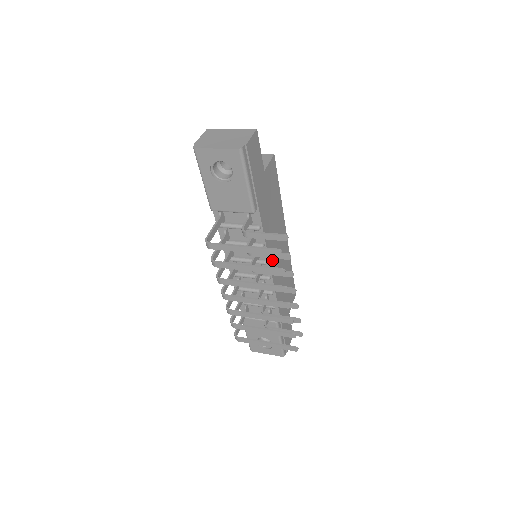
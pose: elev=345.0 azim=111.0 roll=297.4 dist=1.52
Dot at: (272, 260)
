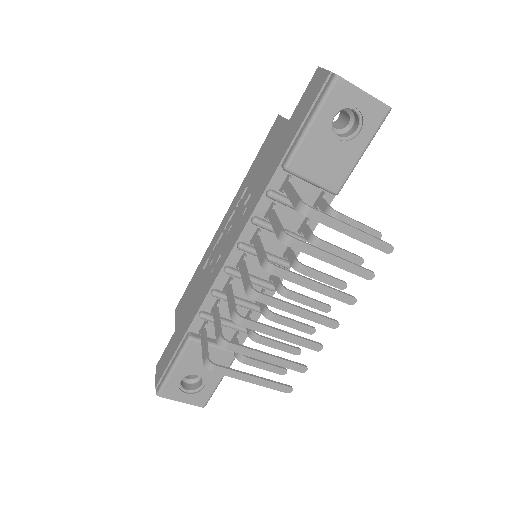
Dot at: occluded
